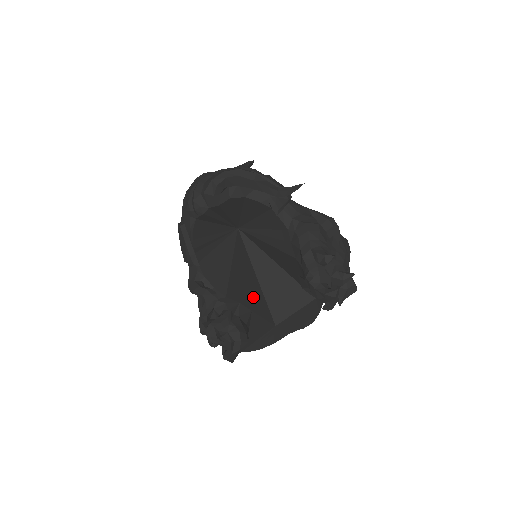
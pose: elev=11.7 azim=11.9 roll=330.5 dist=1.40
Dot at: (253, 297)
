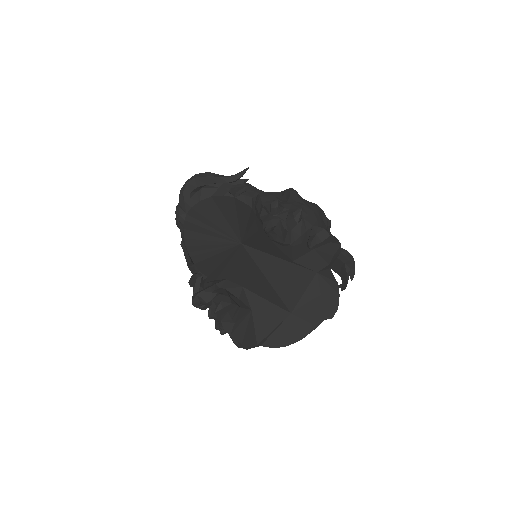
Dot at: (257, 288)
